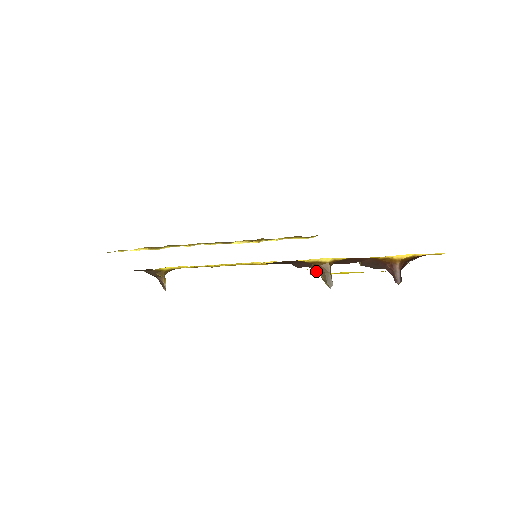
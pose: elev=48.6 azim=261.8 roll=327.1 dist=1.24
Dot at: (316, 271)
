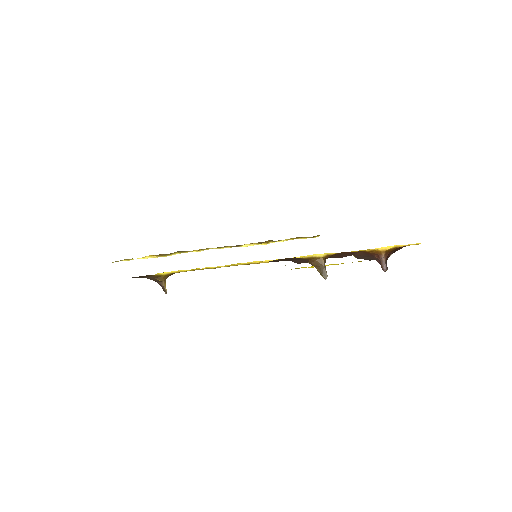
Dot at: occluded
